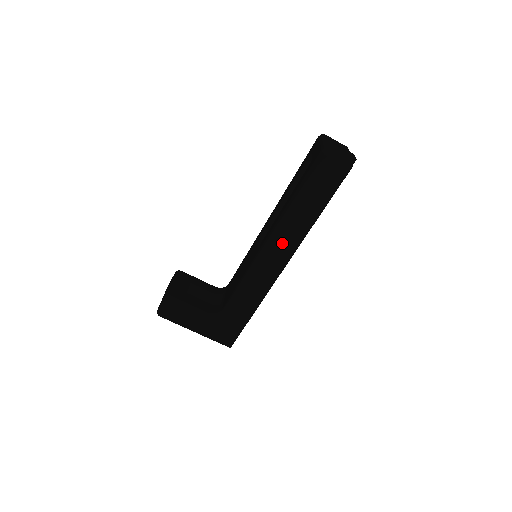
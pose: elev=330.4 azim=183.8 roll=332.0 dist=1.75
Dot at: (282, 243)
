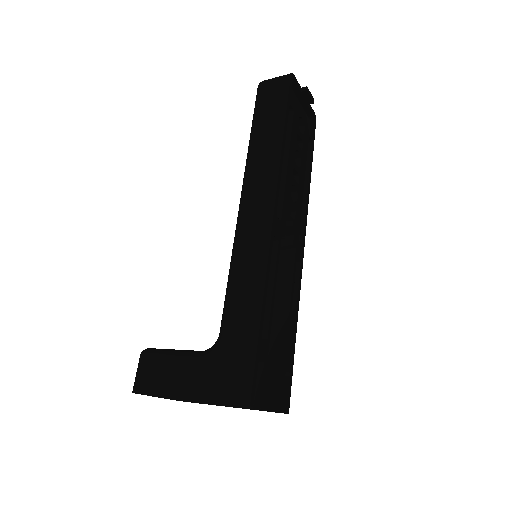
Dot at: (257, 186)
